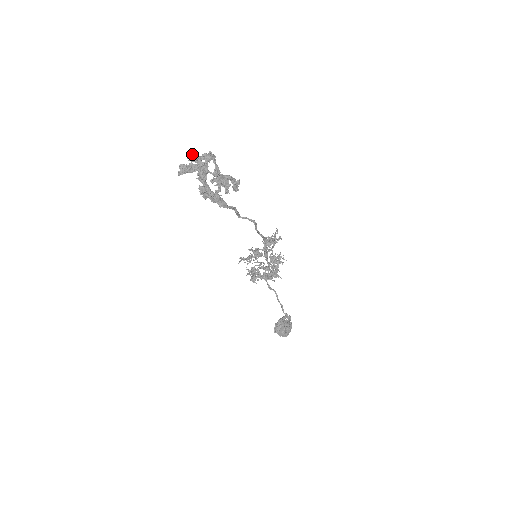
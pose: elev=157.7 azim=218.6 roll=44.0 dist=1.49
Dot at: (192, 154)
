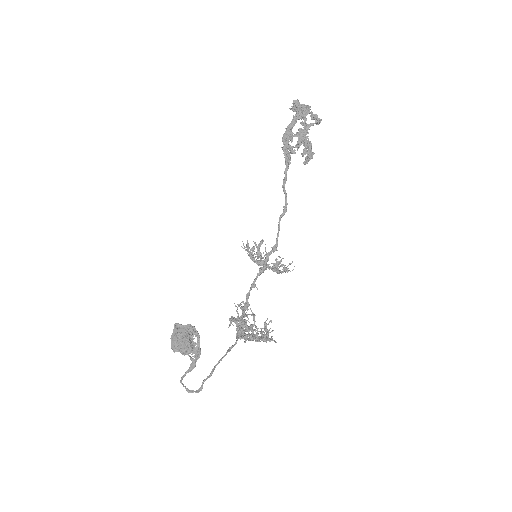
Dot at: occluded
